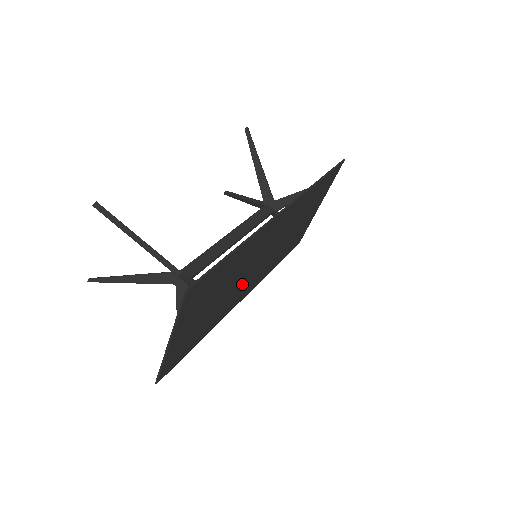
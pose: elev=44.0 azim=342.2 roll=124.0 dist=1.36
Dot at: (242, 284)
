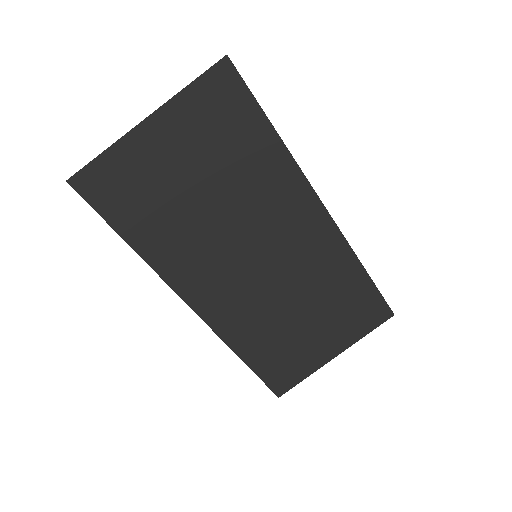
Dot at: (221, 254)
